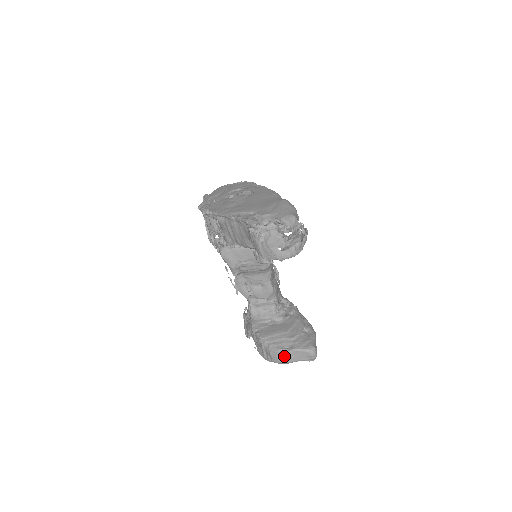
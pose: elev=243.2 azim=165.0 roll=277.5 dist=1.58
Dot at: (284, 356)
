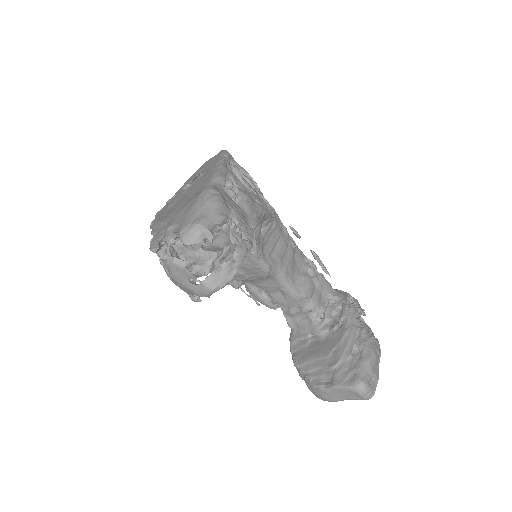
Dot at: (324, 394)
